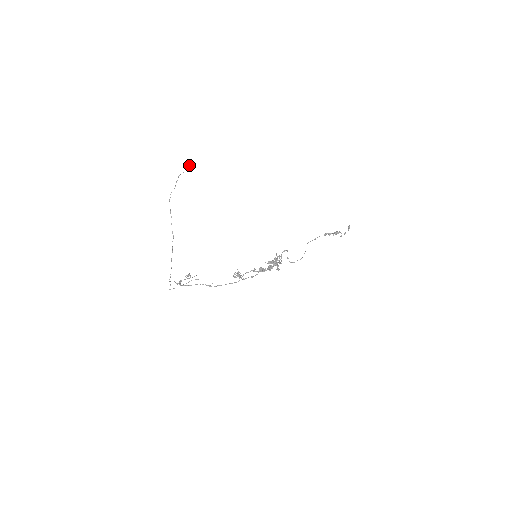
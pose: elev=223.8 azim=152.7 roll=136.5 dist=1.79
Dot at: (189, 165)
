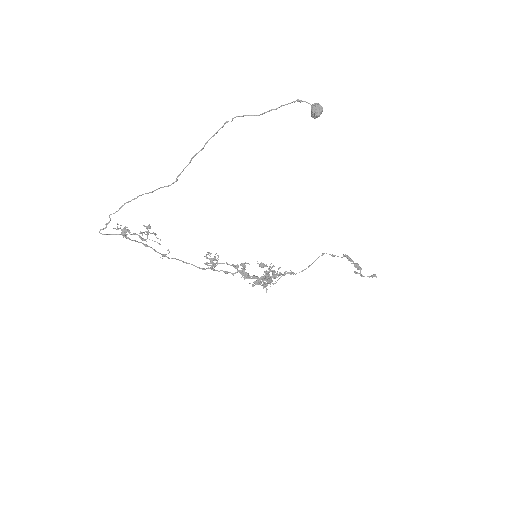
Dot at: (321, 111)
